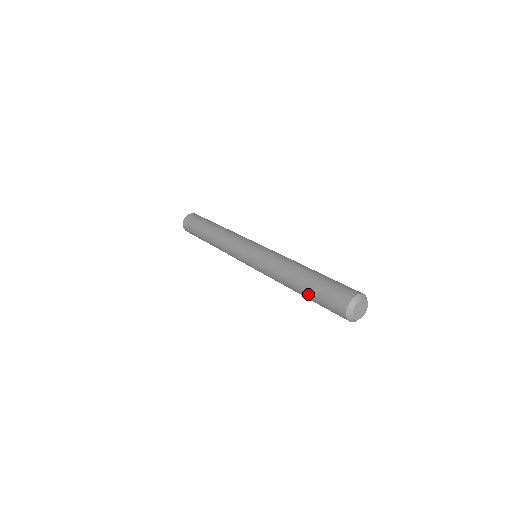
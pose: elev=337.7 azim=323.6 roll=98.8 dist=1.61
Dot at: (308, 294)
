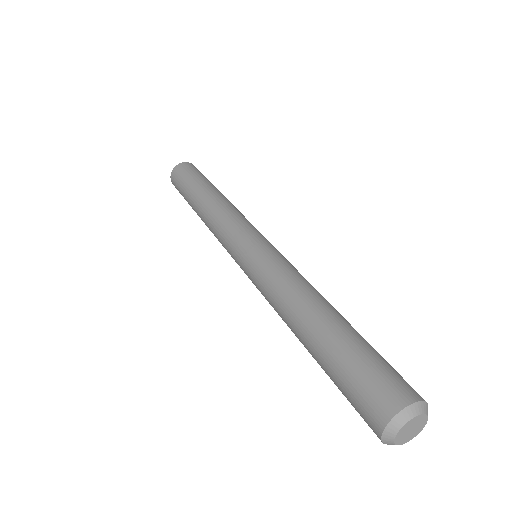
Dot at: (321, 360)
